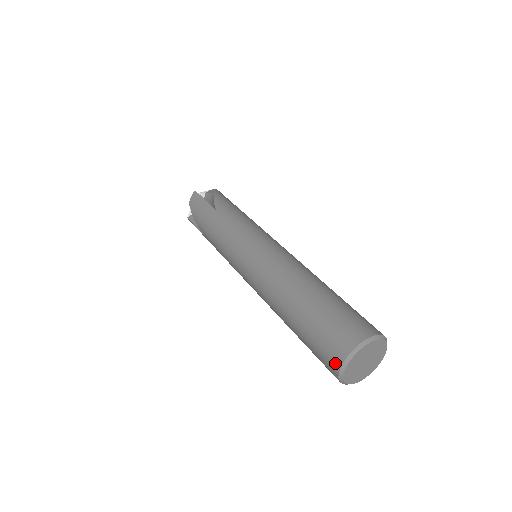
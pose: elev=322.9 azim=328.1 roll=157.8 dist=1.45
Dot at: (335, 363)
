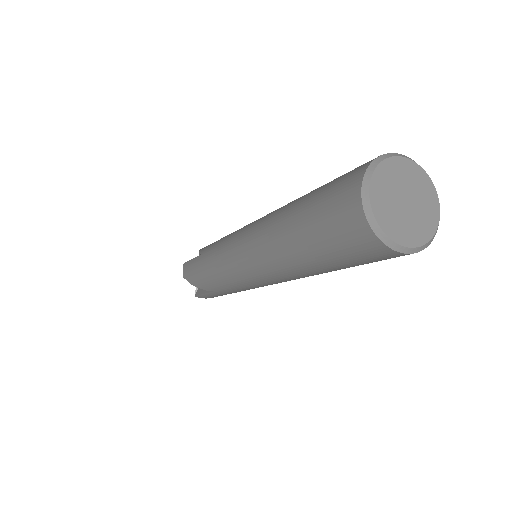
Dot at: occluded
